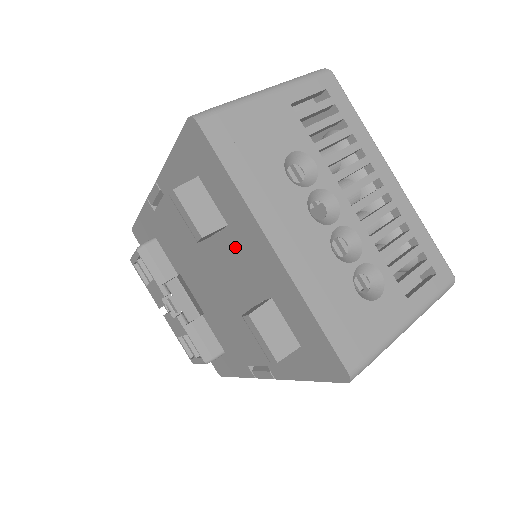
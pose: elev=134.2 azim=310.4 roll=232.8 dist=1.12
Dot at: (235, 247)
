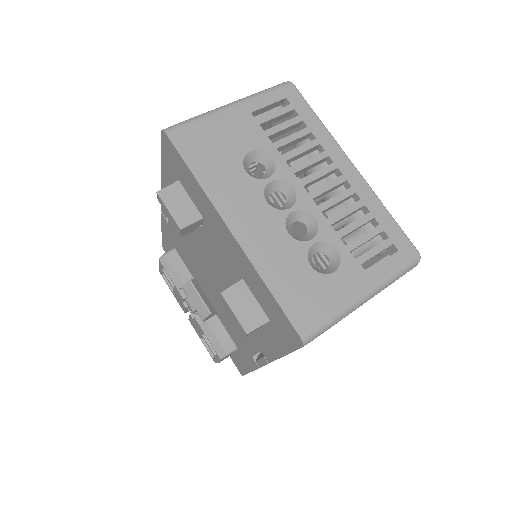
Dot at: (212, 238)
